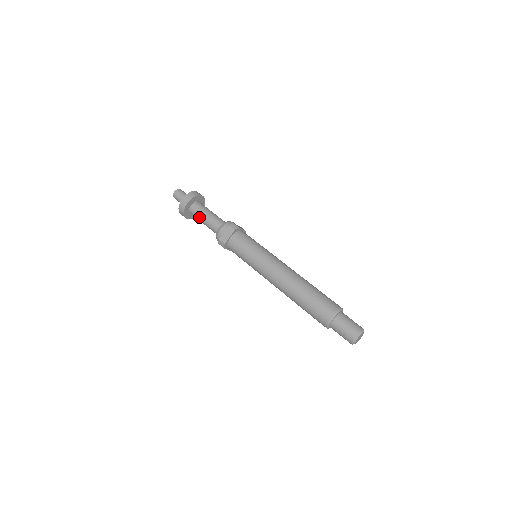
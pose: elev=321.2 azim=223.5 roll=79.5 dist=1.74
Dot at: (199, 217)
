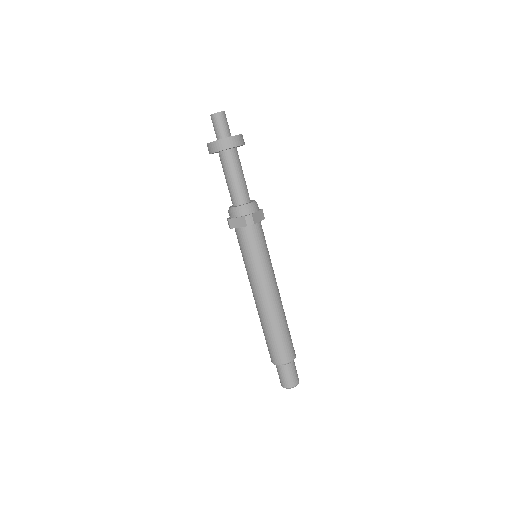
Dot at: (224, 171)
